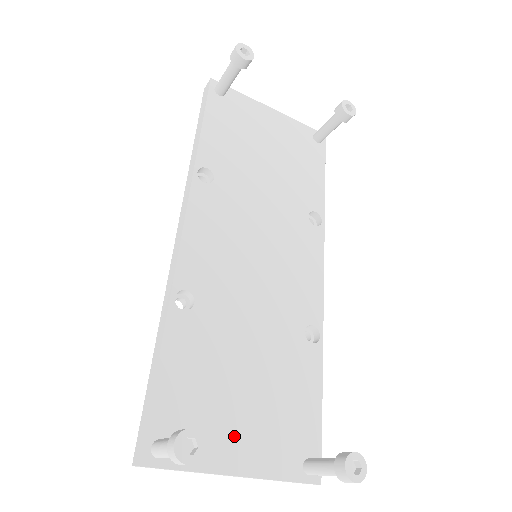
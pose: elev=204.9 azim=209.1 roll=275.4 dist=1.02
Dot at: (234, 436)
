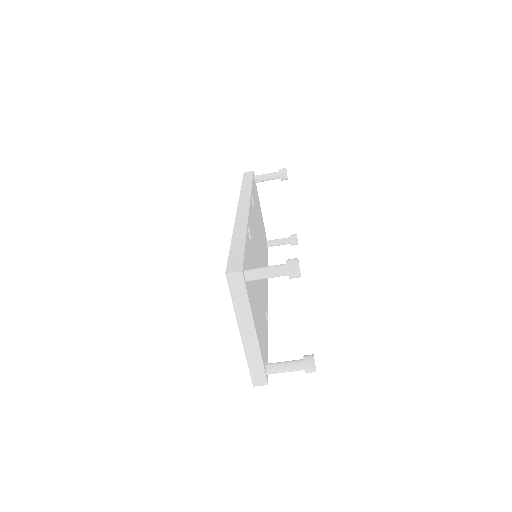
Dot at: (256, 312)
